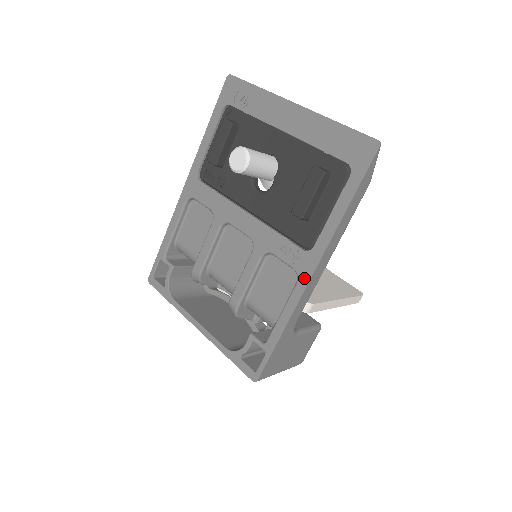
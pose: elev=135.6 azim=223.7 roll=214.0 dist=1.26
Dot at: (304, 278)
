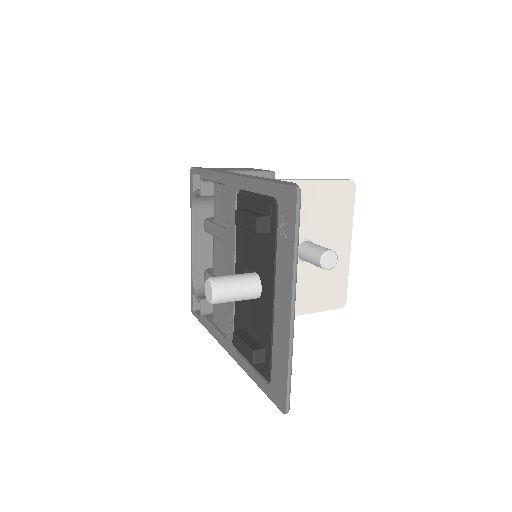
Dot at: (225, 345)
